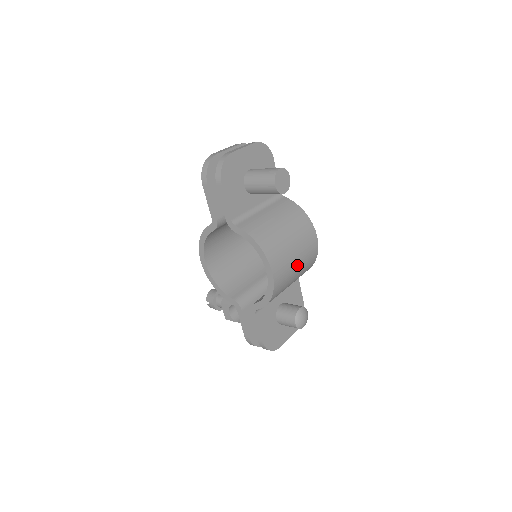
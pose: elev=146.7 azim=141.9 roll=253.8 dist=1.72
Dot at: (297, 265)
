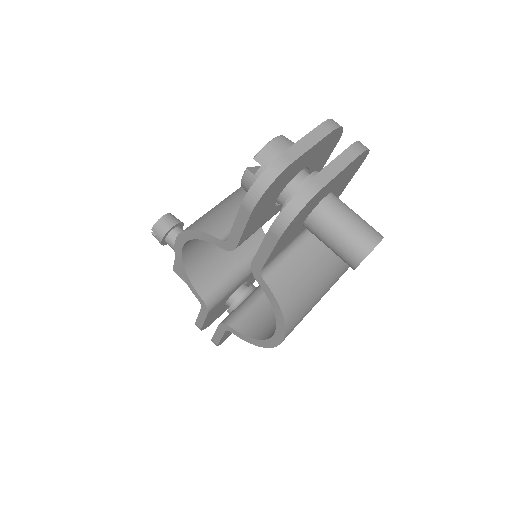
Dot at: occluded
